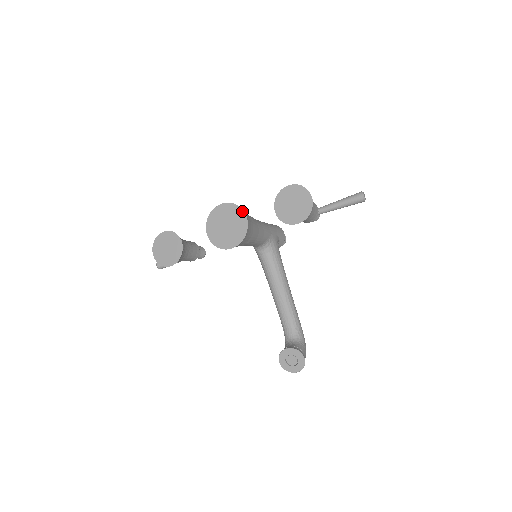
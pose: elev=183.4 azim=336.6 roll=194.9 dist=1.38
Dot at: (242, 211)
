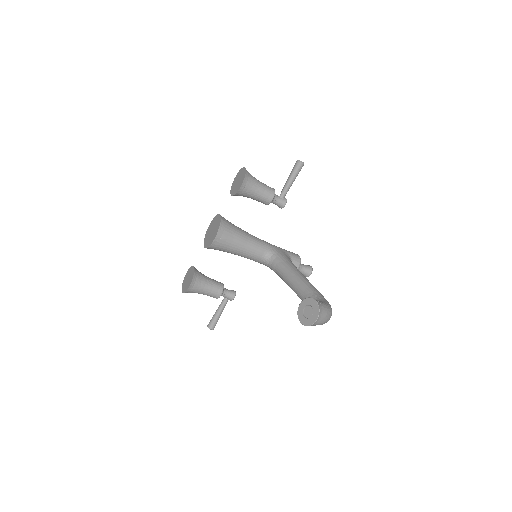
Dot at: (218, 215)
